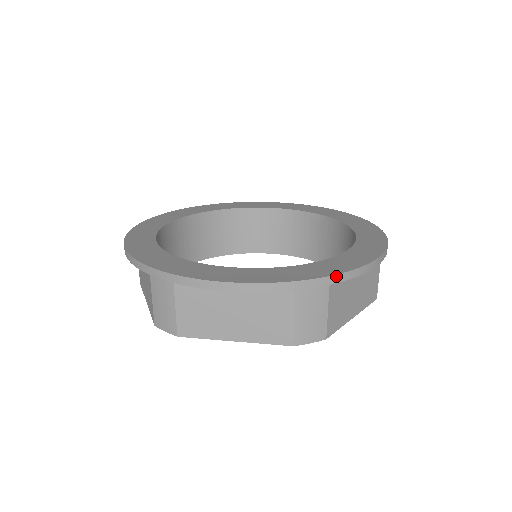
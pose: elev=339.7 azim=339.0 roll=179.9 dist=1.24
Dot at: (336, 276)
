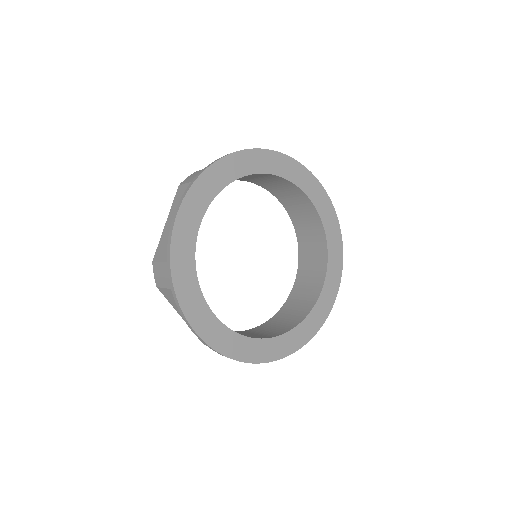
Dot at: occluded
